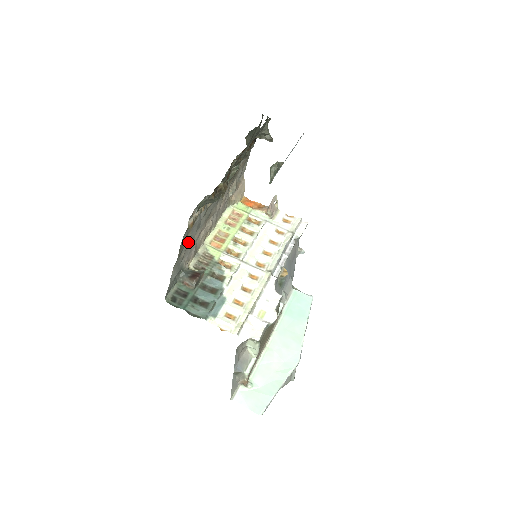
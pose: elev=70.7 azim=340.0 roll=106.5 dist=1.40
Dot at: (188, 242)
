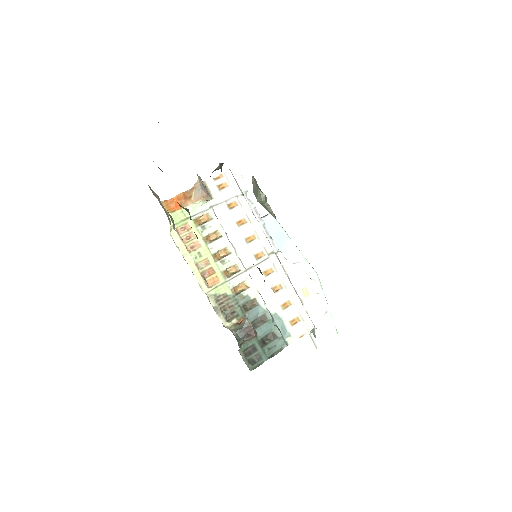
Dot at: occluded
